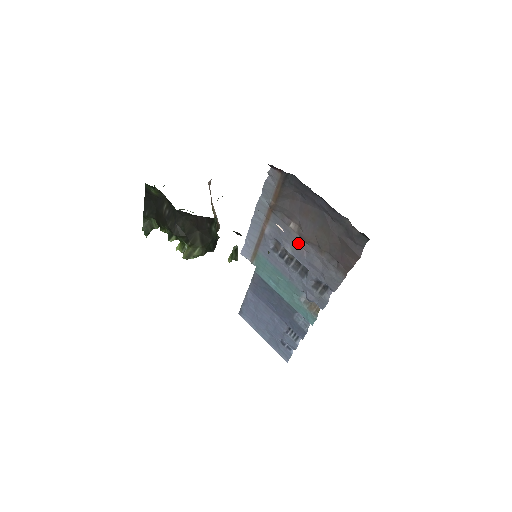
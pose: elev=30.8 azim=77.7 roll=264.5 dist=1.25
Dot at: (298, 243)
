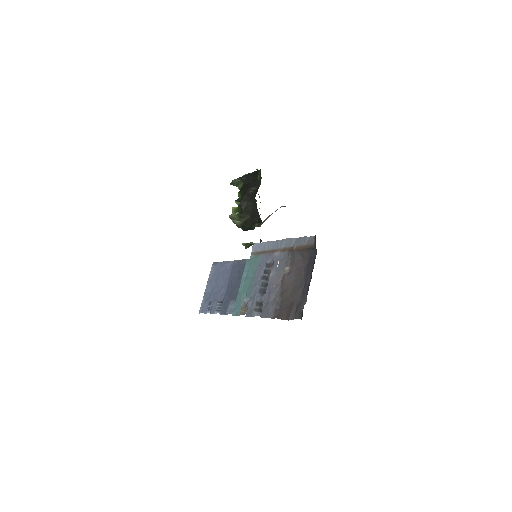
Dot at: (278, 278)
